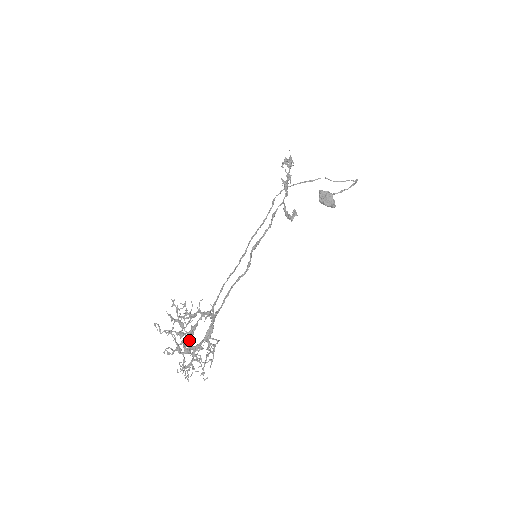
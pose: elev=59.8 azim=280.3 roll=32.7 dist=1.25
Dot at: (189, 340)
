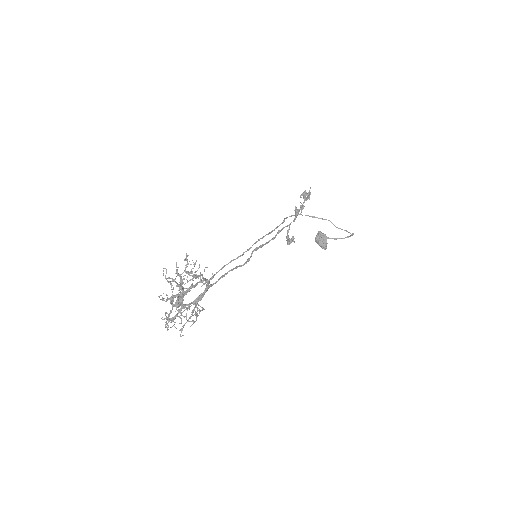
Dot at: (183, 296)
